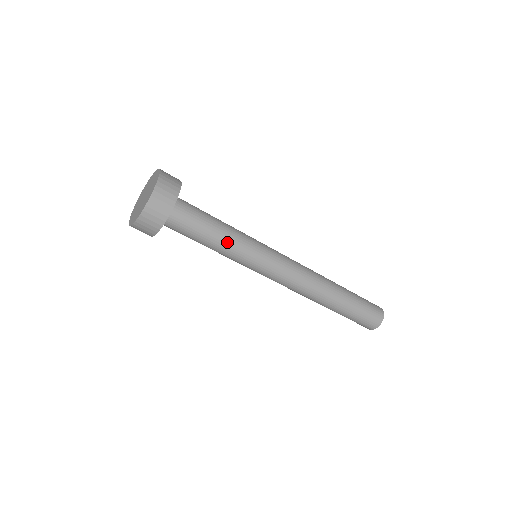
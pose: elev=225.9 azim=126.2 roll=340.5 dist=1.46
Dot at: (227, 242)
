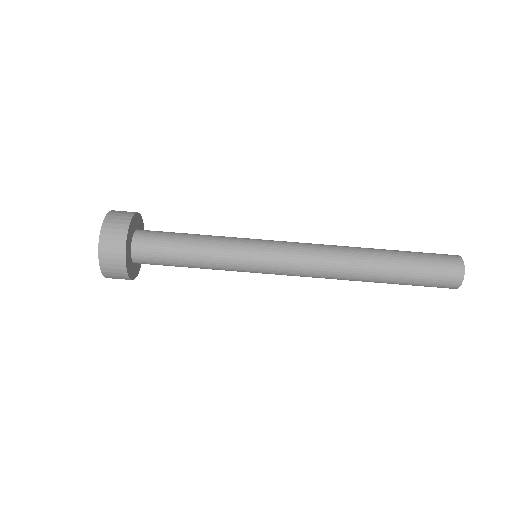
Dot at: (209, 241)
